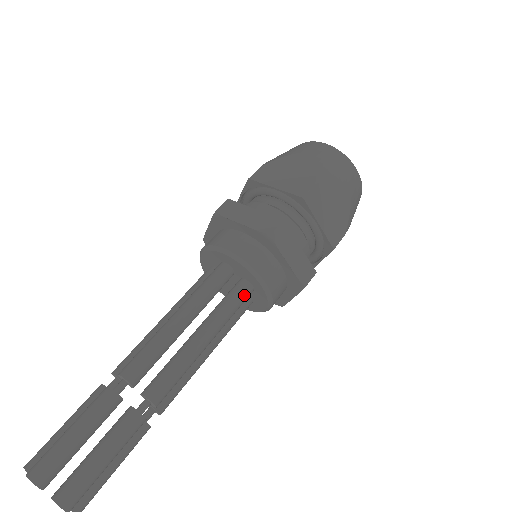
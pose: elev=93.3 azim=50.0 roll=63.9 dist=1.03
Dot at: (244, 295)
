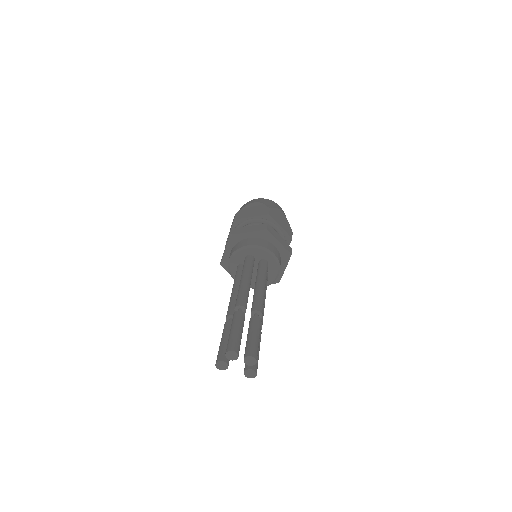
Dot at: (267, 265)
